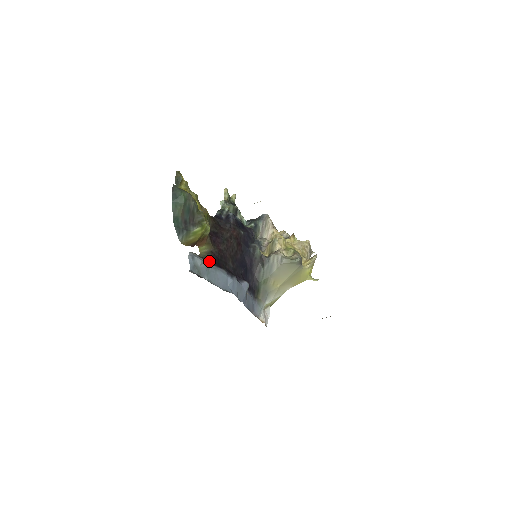
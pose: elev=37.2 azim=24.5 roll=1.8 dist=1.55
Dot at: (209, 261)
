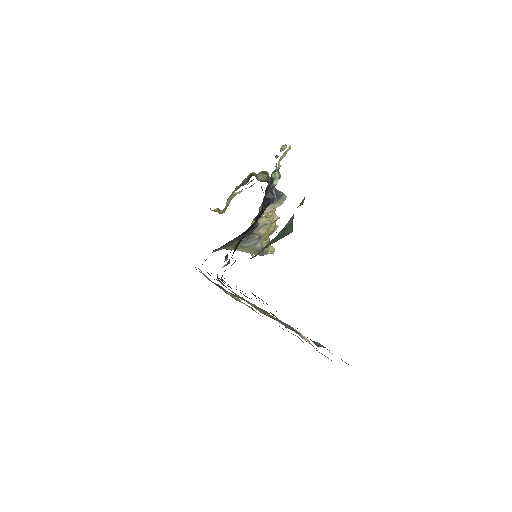
Dot at: occluded
